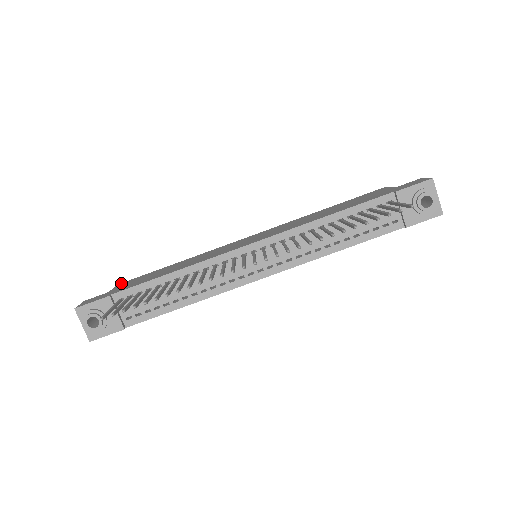
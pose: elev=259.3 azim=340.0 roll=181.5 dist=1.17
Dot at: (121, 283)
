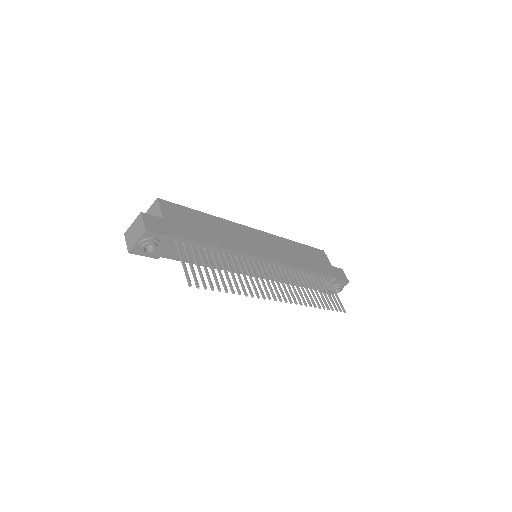
Dot at: (162, 200)
